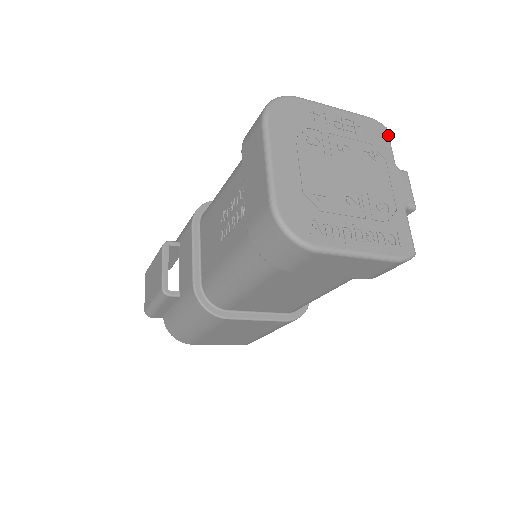
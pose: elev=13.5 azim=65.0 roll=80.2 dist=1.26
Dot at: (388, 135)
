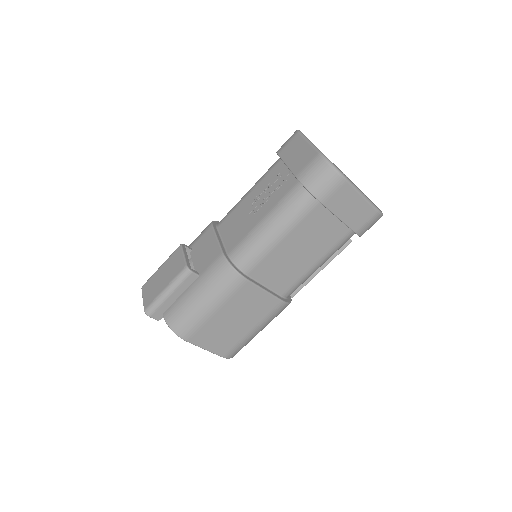
Dot at: occluded
